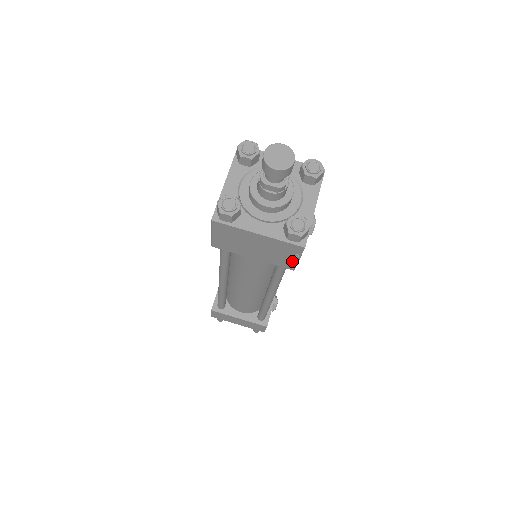
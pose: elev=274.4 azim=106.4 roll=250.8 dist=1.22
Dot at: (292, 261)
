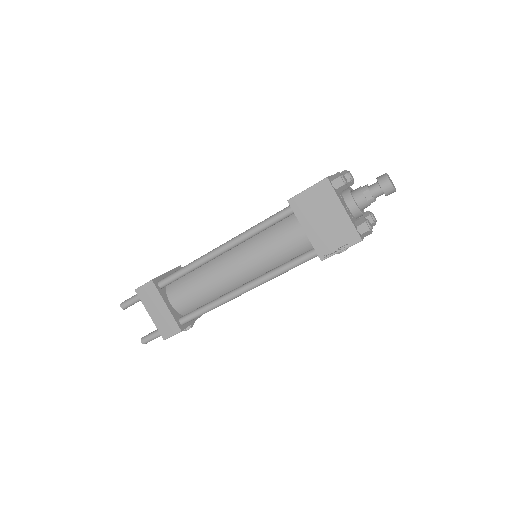
Dot at: (334, 250)
